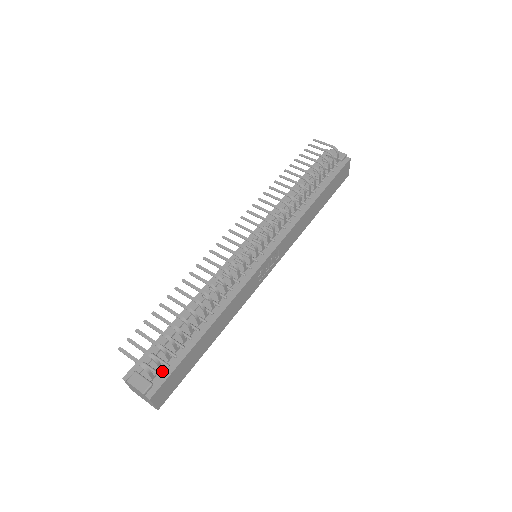
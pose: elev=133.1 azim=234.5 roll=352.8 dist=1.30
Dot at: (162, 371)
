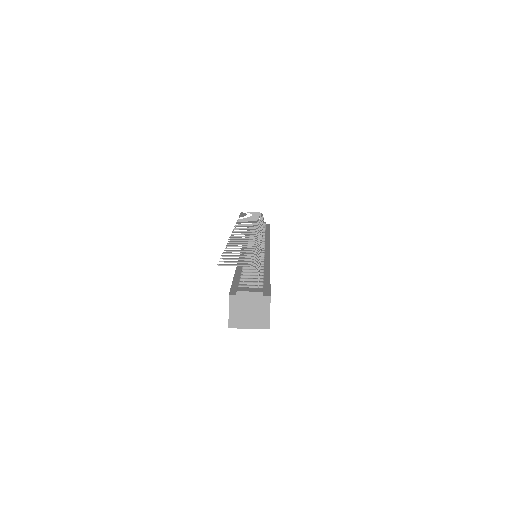
Dot at: (261, 286)
